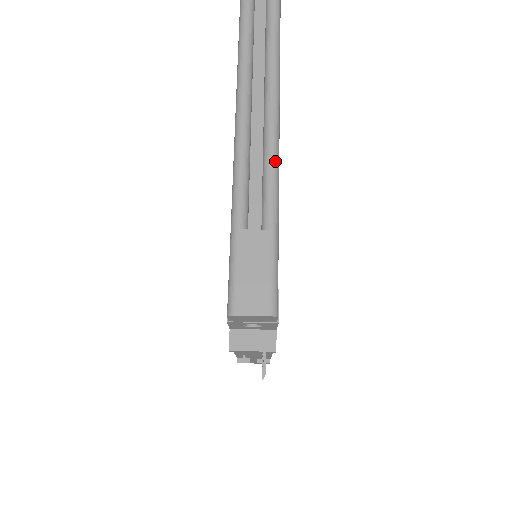
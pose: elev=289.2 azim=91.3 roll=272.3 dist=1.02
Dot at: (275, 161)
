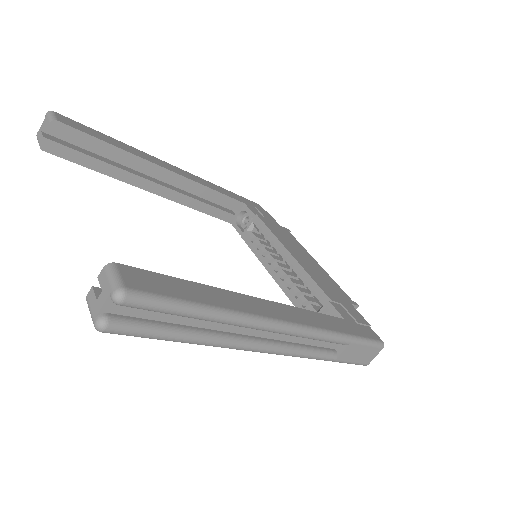
Dot at: (316, 334)
